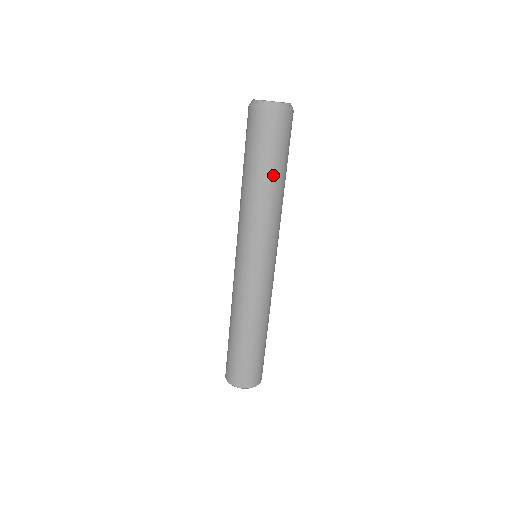
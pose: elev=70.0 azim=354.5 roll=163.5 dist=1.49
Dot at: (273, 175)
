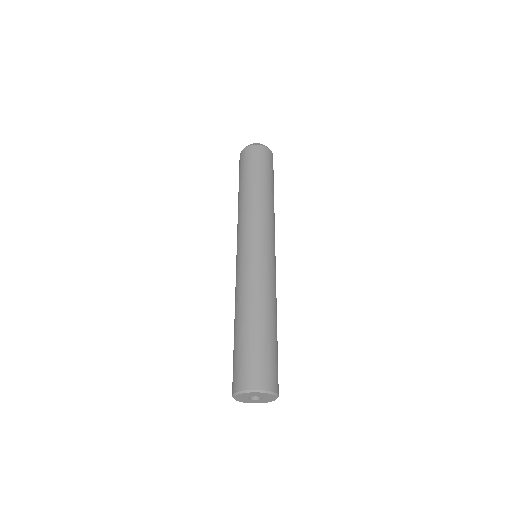
Dot at: (245, 184)
